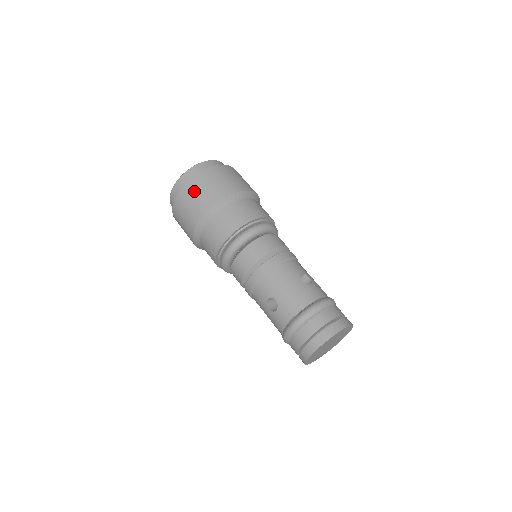
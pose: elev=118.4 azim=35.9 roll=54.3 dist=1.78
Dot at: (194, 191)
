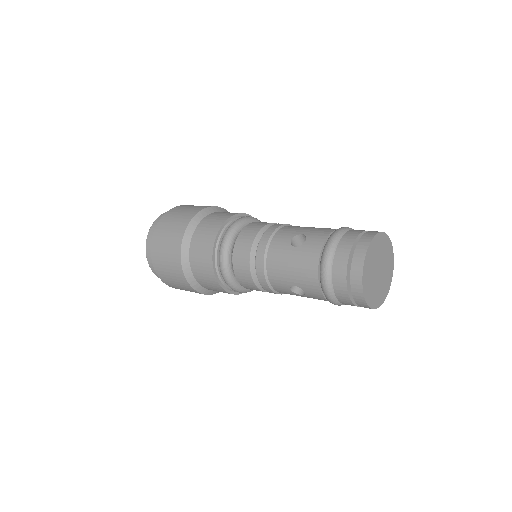
Dot at: (184, 207)
